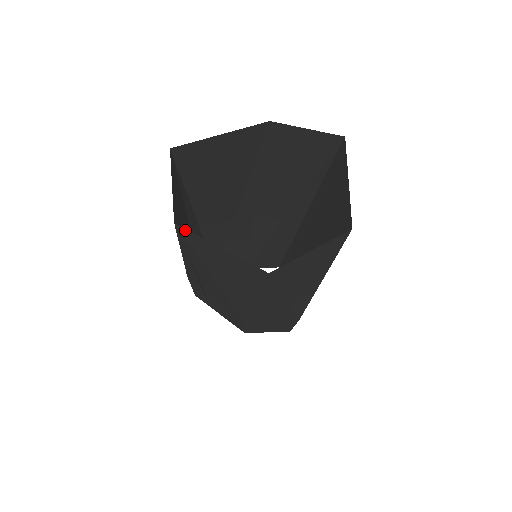
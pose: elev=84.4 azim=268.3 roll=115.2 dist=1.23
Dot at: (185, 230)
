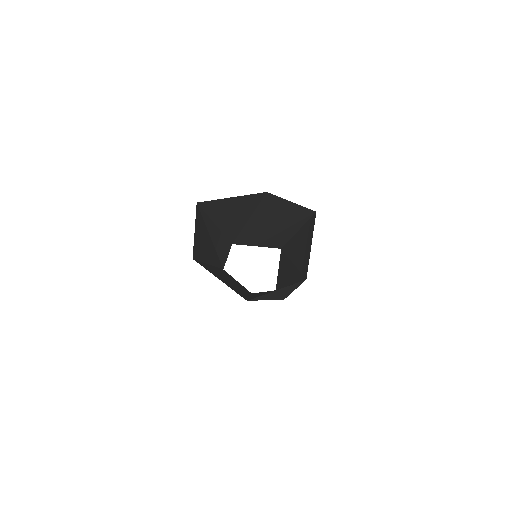
Dot at: occluded
